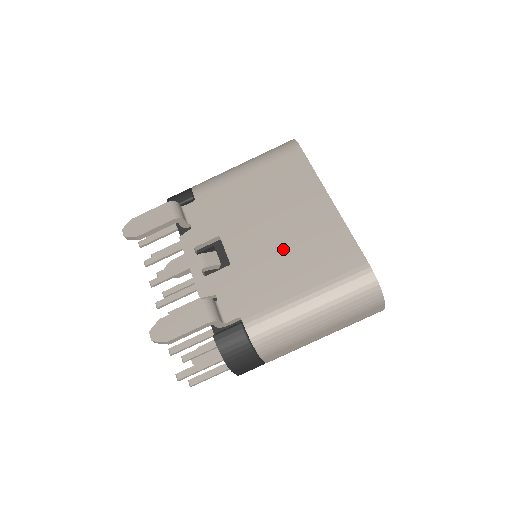
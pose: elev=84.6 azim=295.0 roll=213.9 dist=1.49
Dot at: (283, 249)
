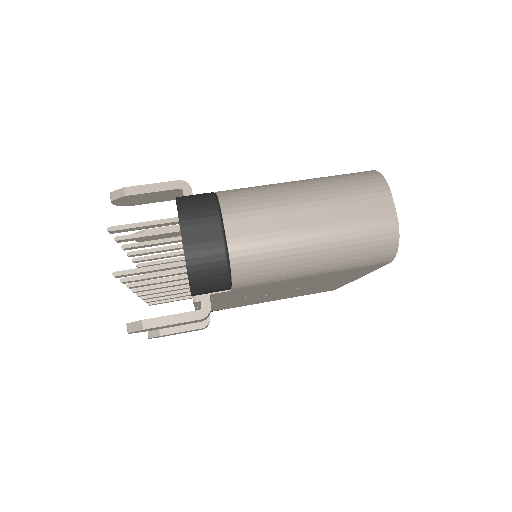
Dot at: occluded
